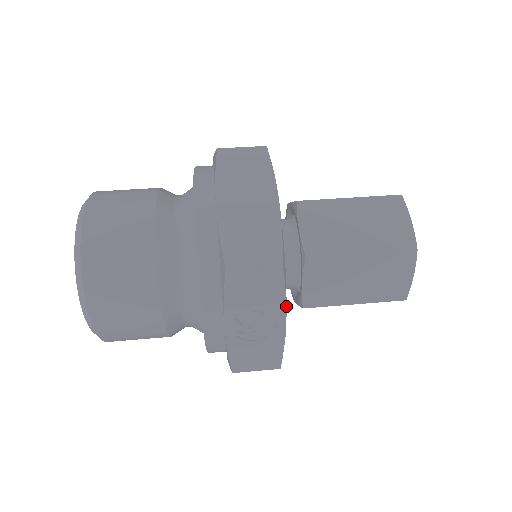
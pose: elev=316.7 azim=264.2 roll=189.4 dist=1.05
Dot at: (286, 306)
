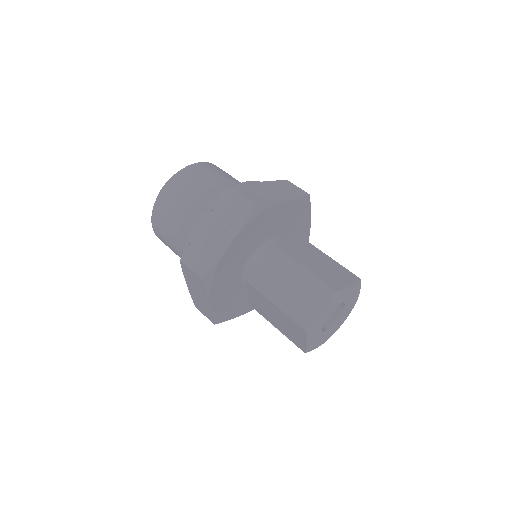
Dot at: (238, 233)
